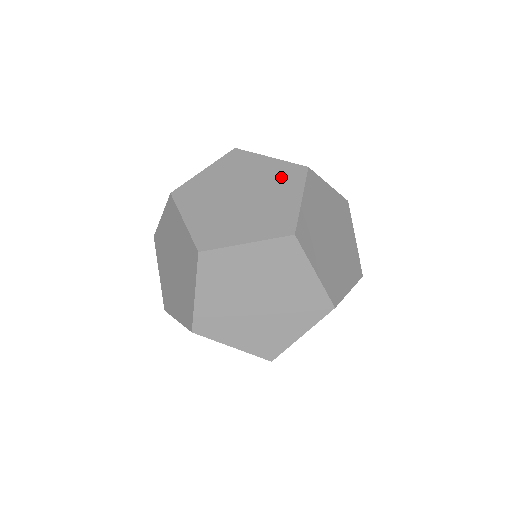
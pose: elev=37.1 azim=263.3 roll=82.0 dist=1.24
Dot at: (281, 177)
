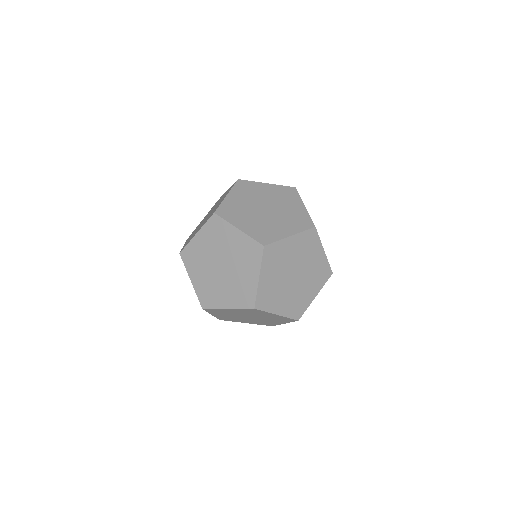
Dot at: occluded
